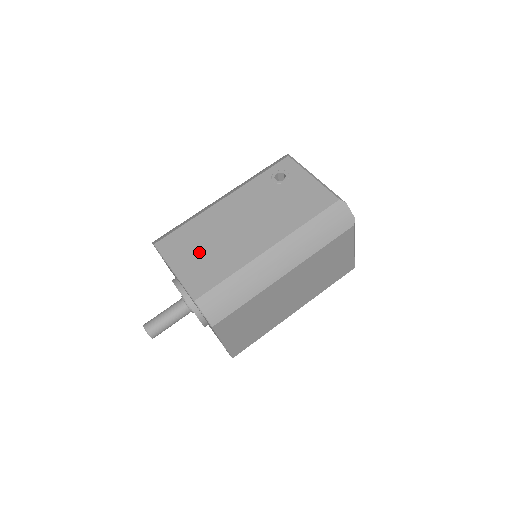
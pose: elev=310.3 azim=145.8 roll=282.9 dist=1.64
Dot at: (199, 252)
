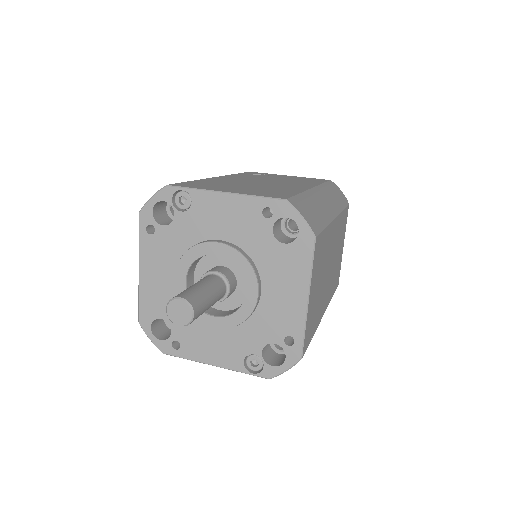
Dot at: (239, 187)
